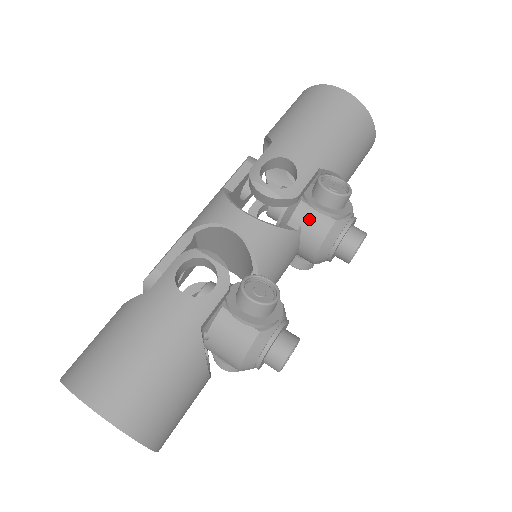
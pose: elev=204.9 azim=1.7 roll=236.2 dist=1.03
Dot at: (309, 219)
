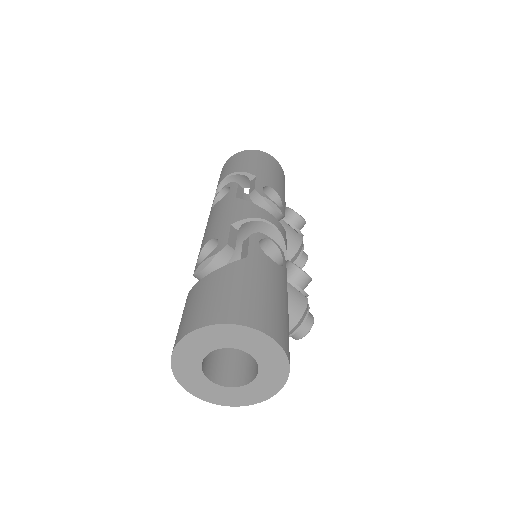
Dot at: (290, 234)
